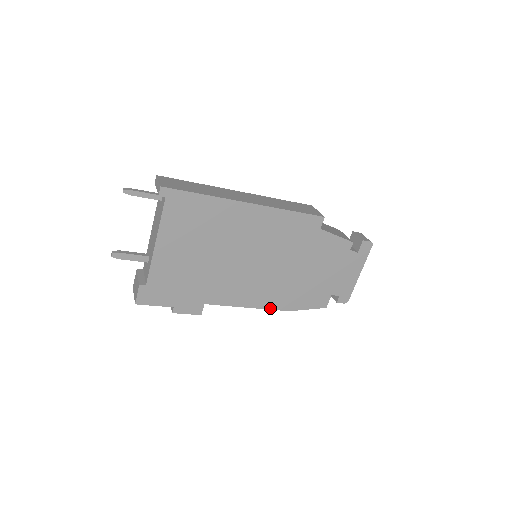
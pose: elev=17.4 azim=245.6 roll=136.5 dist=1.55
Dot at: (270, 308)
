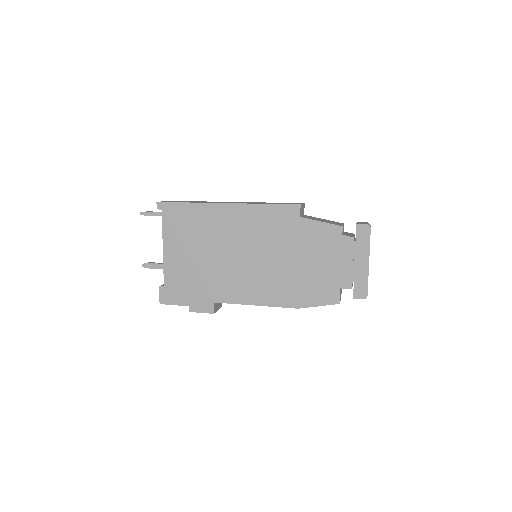
Dot at: (277, 305)
